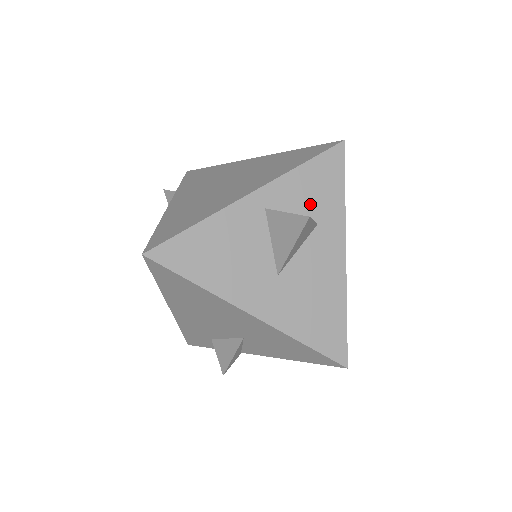
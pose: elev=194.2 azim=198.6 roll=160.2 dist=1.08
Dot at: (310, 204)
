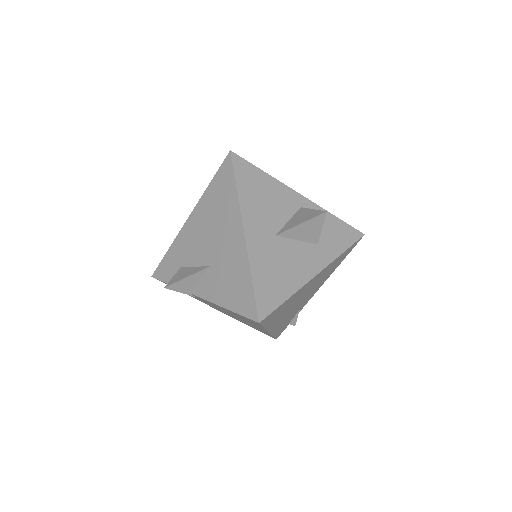
Dot at: (323, 233)
